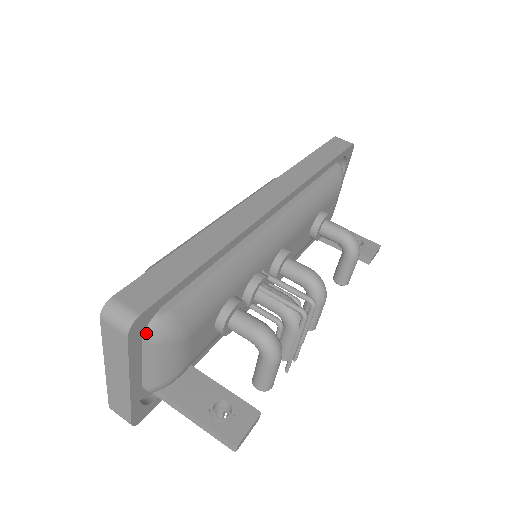
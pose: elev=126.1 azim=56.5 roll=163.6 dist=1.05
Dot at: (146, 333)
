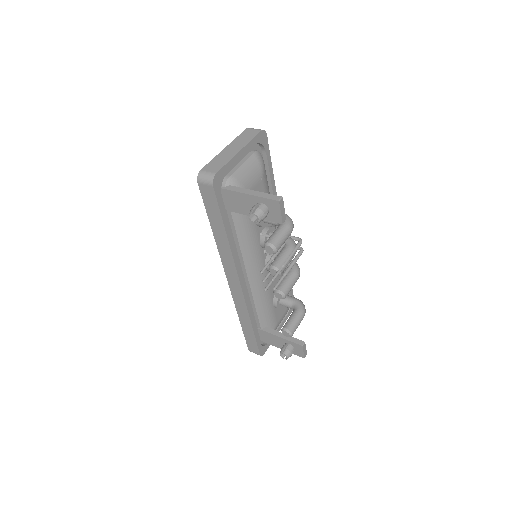
Dot at: (255, 150)
